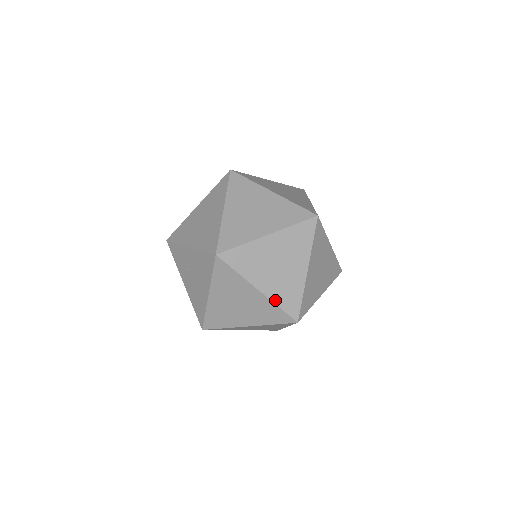
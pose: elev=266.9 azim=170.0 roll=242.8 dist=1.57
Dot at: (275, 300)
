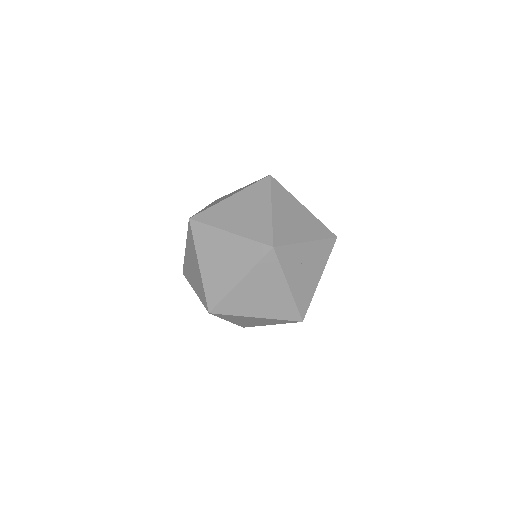
Dot at: occluded
